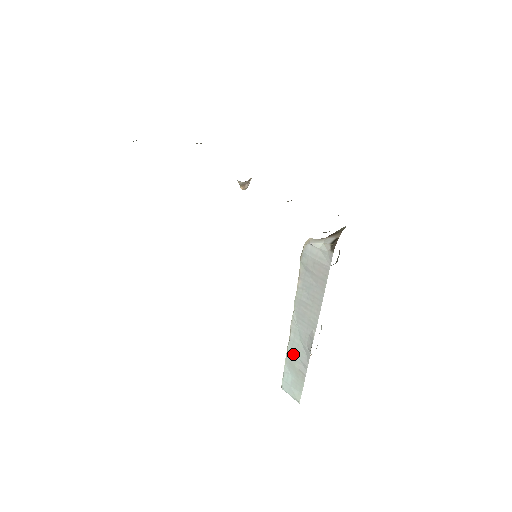
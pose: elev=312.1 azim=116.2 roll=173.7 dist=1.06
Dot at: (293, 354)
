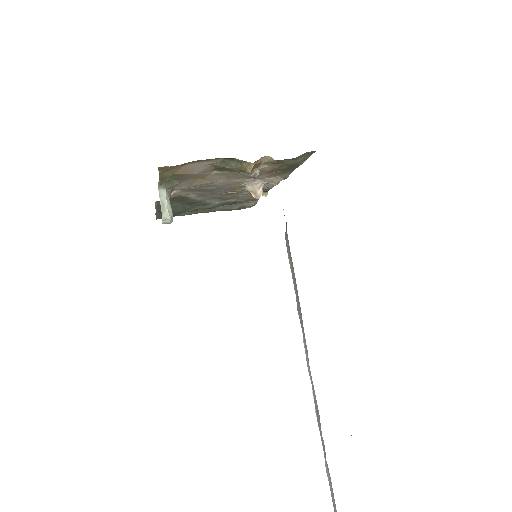
Dot at: (319, 424)
